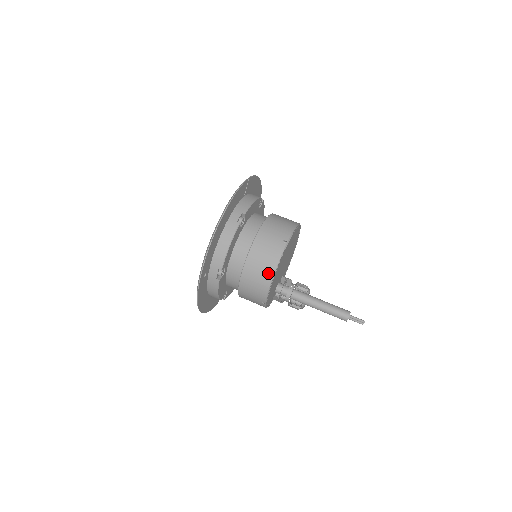
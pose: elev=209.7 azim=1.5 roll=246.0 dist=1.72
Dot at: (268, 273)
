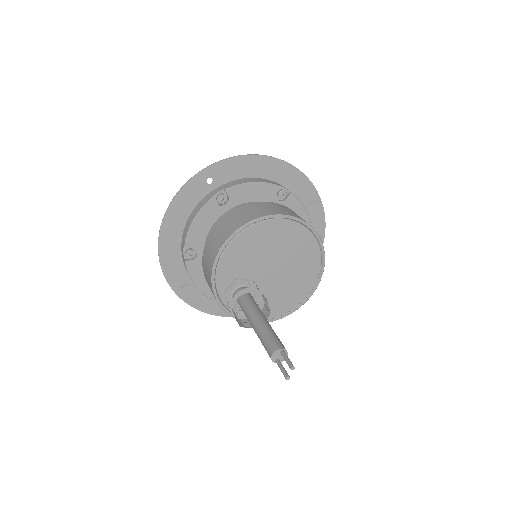
Dot at: (258, 214)
